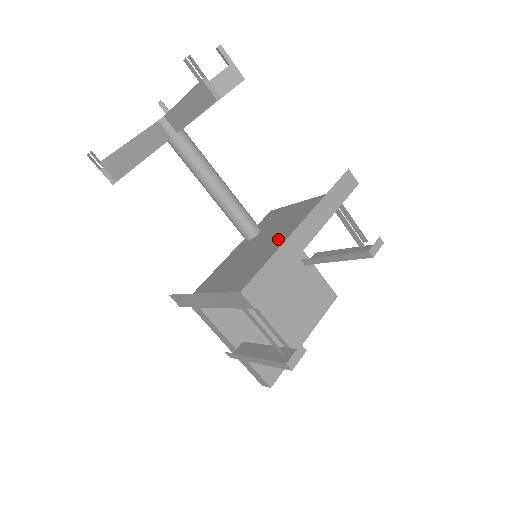
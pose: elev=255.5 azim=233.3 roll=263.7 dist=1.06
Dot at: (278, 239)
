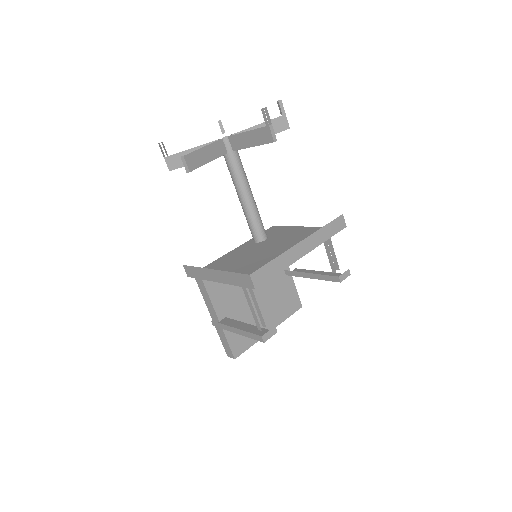
Dot at: (277, 248)
